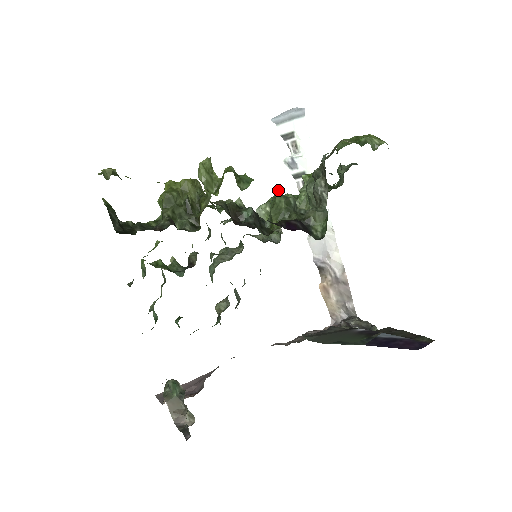
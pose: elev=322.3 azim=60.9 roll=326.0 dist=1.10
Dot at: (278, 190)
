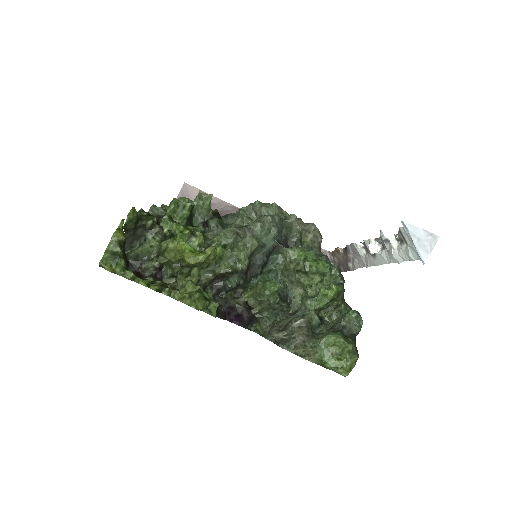
Dot at: (277, 288)
